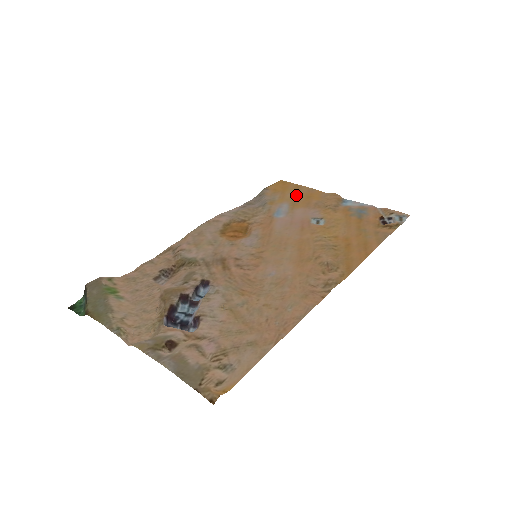
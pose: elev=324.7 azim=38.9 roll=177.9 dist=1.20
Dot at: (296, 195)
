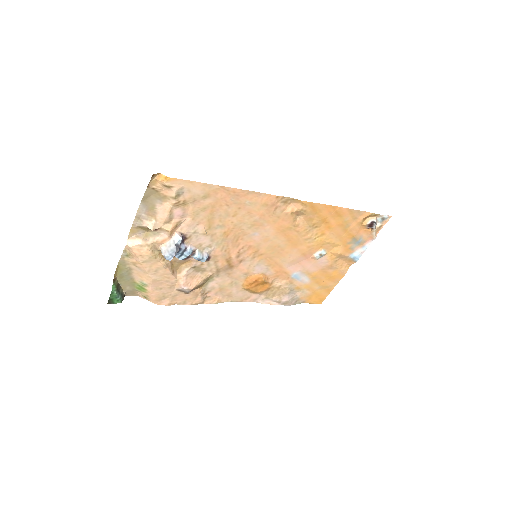
Dot at: (321, 284)
